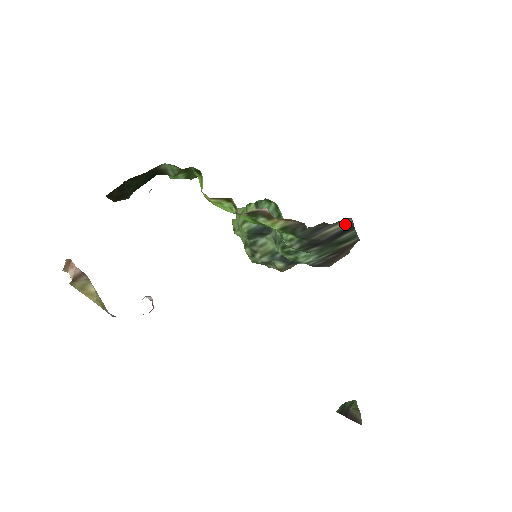
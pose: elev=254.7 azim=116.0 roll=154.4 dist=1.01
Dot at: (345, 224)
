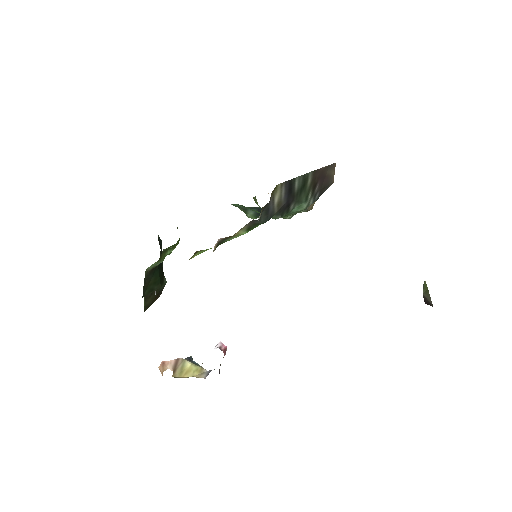
Dot at: (280, 189)
